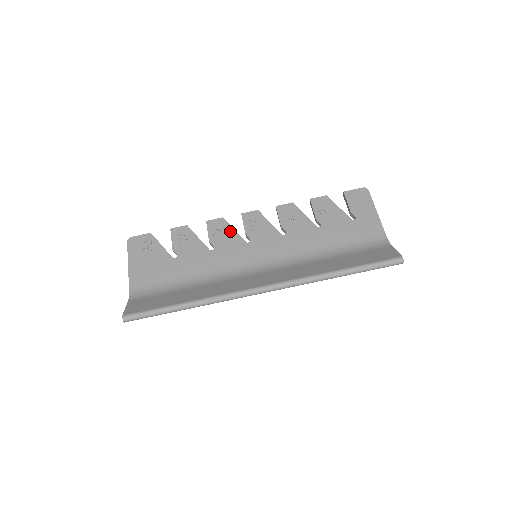
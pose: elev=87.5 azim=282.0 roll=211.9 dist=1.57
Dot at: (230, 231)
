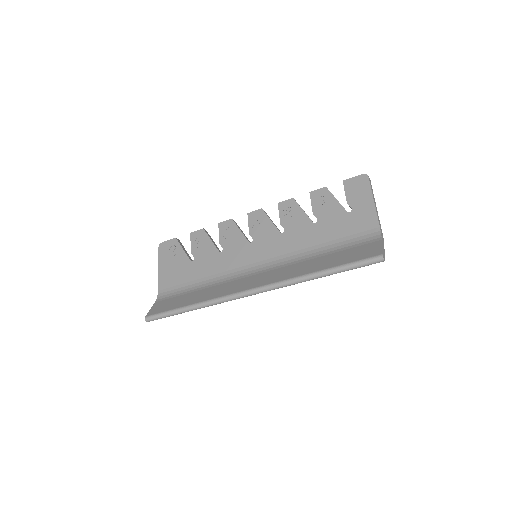
Dot at: (237, 232)
